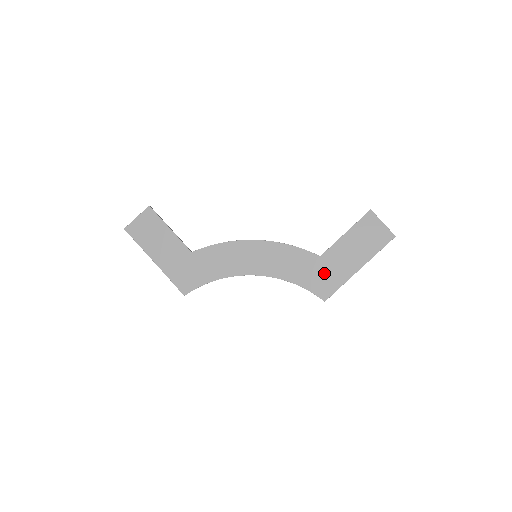
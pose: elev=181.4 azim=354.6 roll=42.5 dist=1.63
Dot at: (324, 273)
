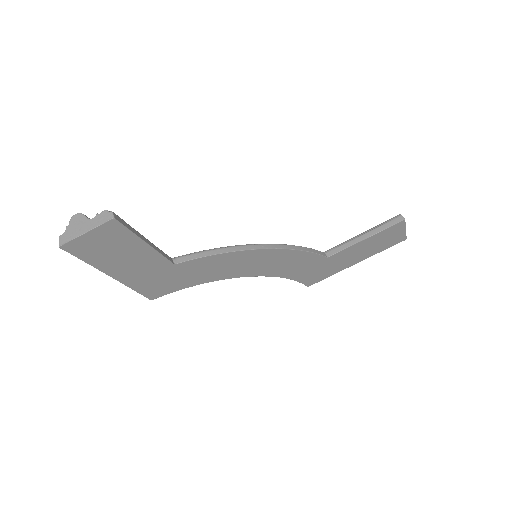
Dot at: (322, 269)
